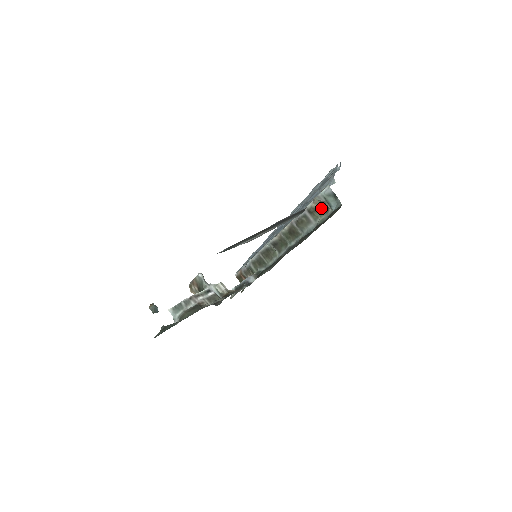
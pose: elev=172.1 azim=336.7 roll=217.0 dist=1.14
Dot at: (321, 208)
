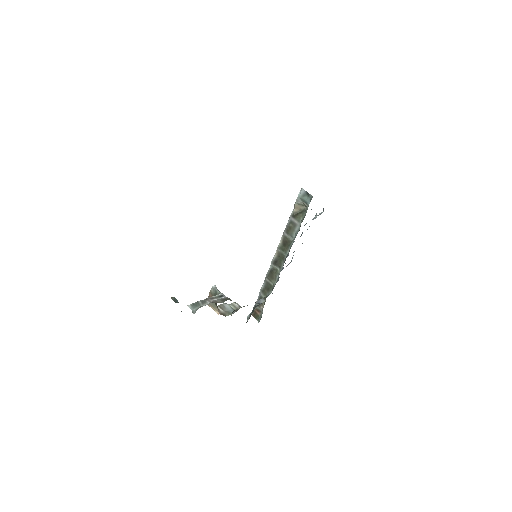
Dot at: (301, 211)
